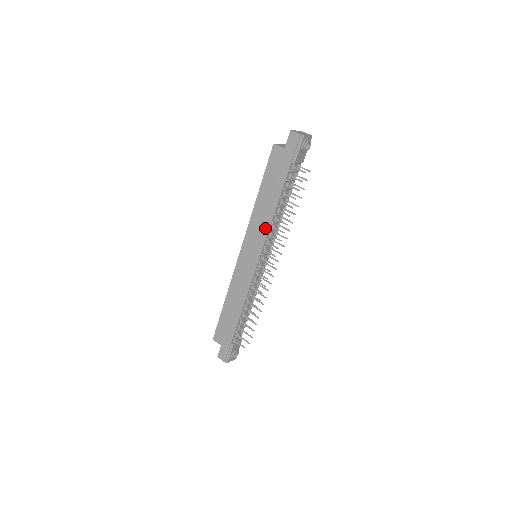
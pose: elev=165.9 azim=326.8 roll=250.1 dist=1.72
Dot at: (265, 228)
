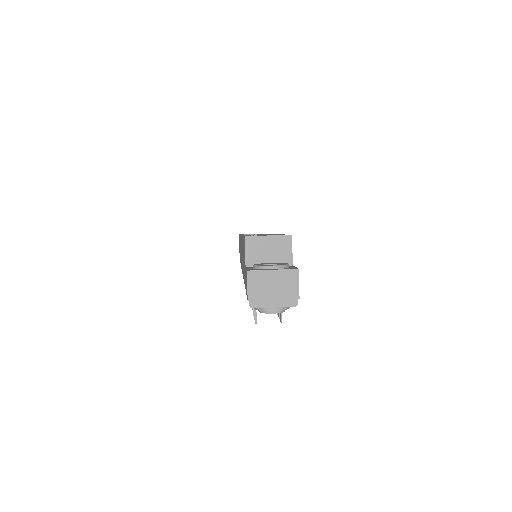
Dot at: occluded
